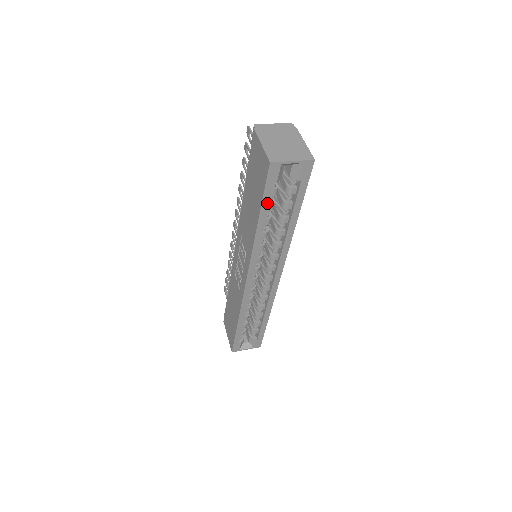
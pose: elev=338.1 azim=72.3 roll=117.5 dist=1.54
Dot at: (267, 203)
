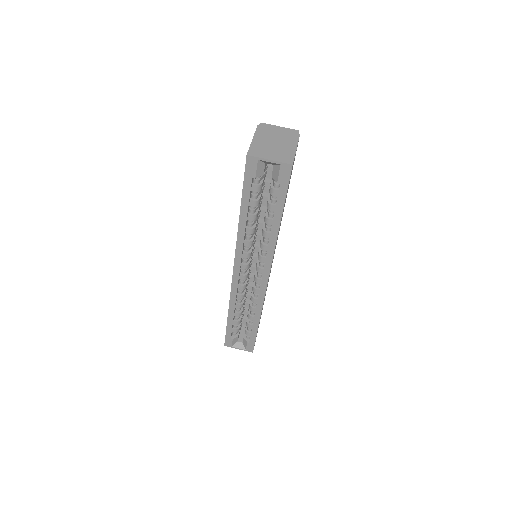
Dot at: (247, 197)
